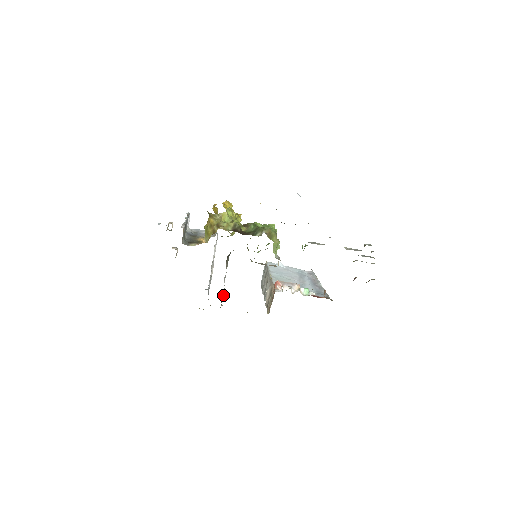
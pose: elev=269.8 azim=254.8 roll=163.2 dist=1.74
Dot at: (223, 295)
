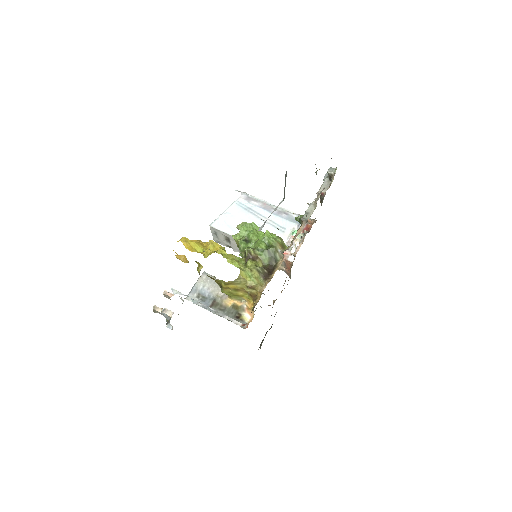
Dot at: occluded
